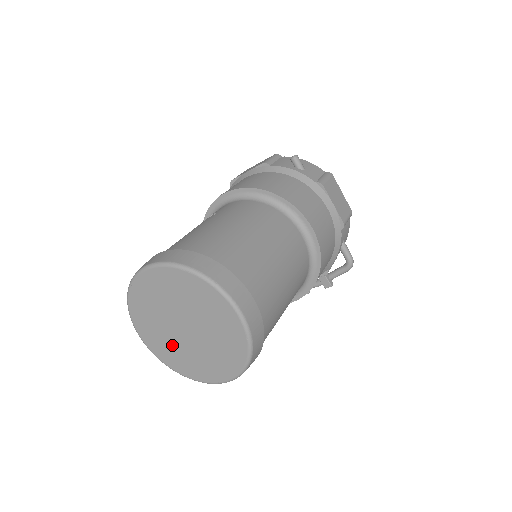
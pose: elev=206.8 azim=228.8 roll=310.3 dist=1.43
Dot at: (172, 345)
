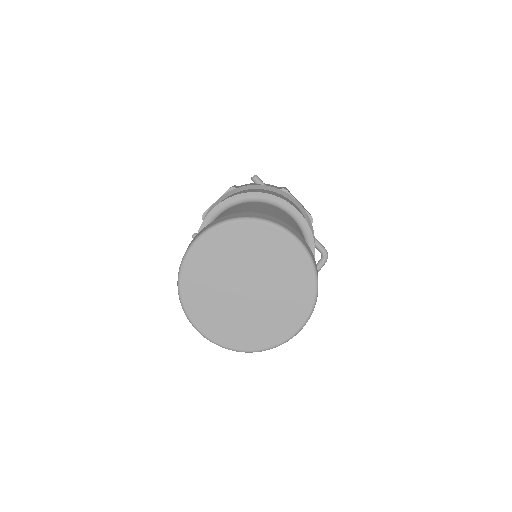
Dot at: (234, 317)
